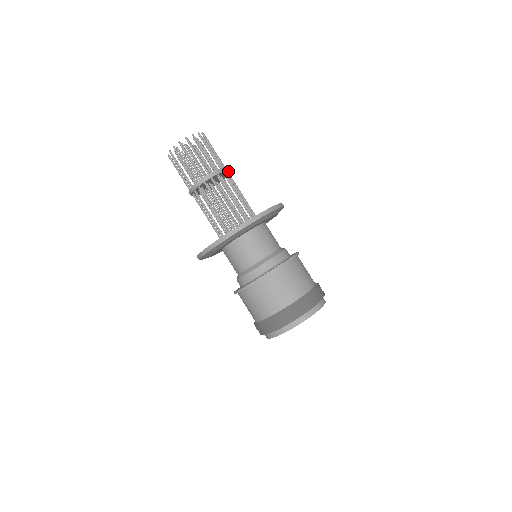
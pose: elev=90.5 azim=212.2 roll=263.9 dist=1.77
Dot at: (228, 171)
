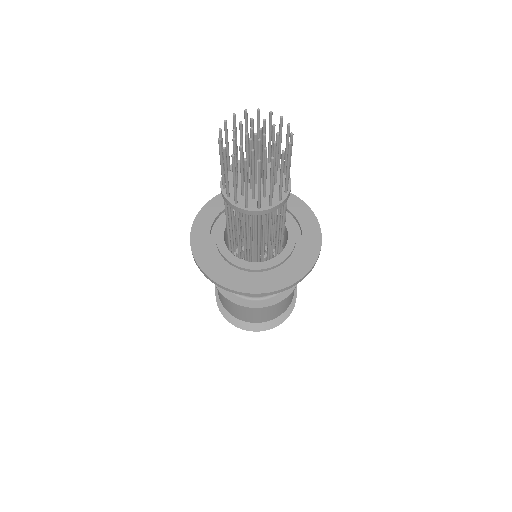
Dot at: (283, 202)
